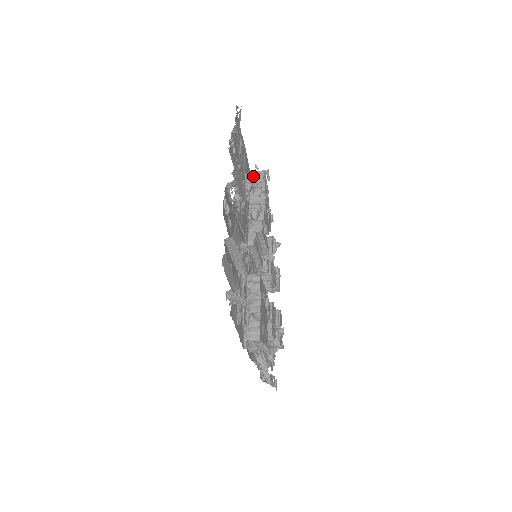
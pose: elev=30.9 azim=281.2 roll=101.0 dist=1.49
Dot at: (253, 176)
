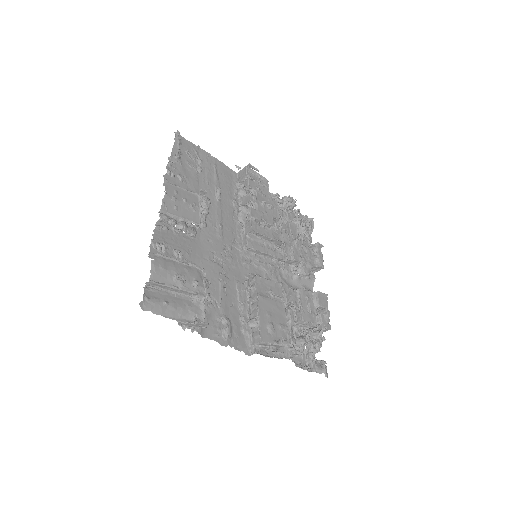
Dot at: (206, 192)
